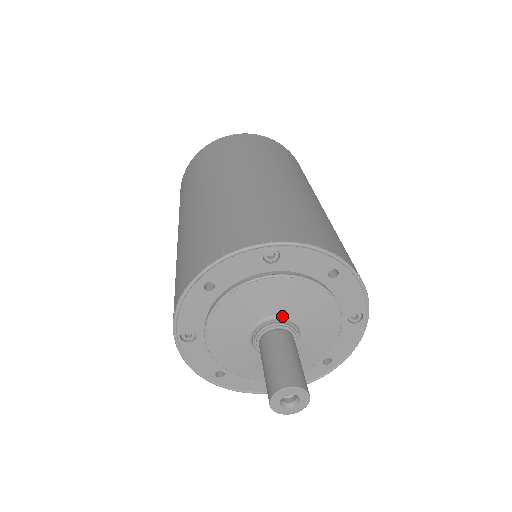
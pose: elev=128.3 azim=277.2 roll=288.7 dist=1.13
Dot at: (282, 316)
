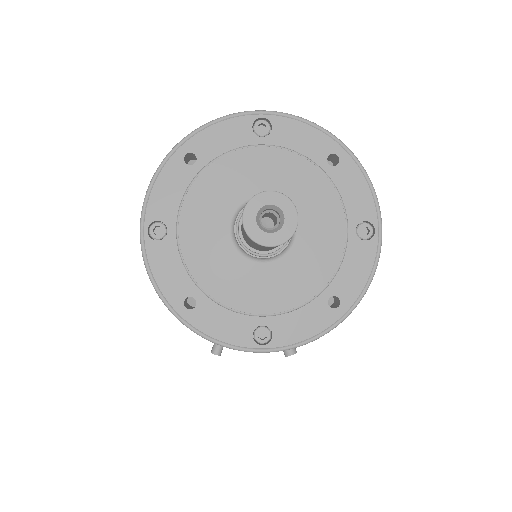
Dot at: occluded
